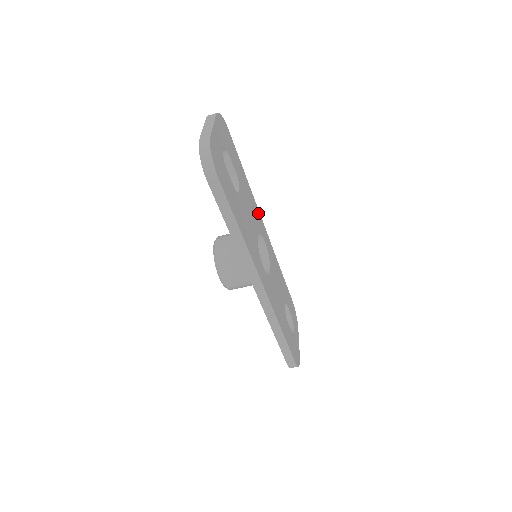
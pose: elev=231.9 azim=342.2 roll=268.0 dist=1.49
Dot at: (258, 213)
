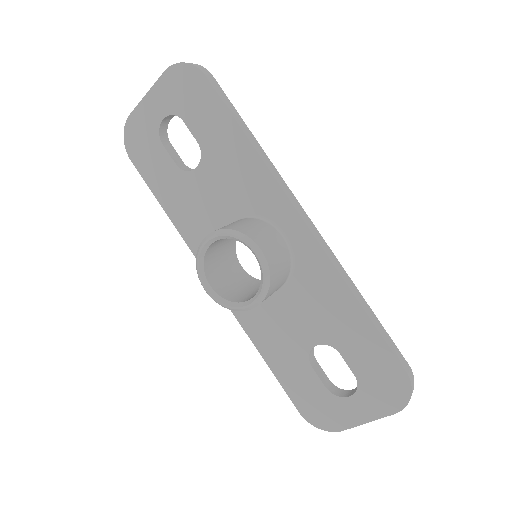
Dot at: occluded
